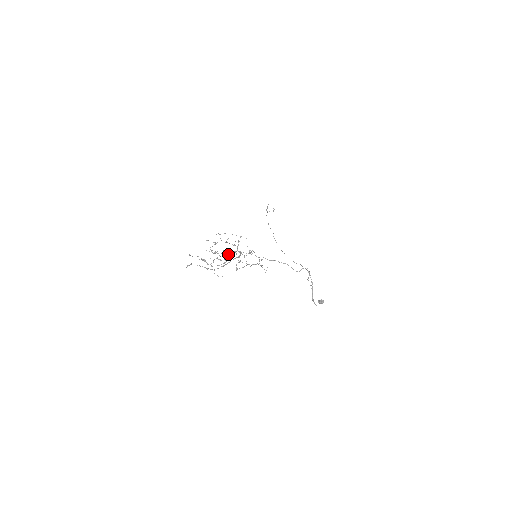
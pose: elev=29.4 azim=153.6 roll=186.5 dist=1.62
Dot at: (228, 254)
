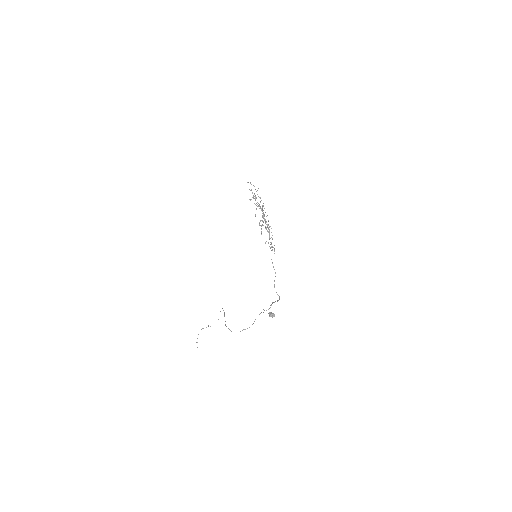
Dot at: occluded
